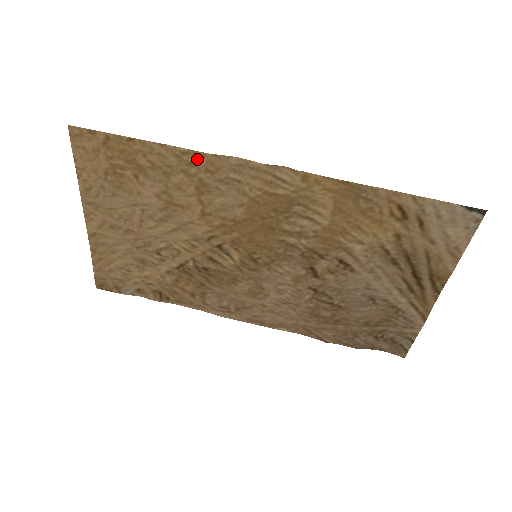
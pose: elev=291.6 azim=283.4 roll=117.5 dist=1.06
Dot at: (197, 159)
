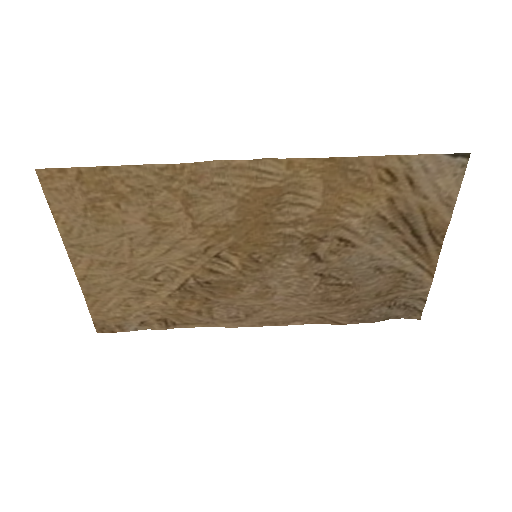
Dot at: (177, 172)
